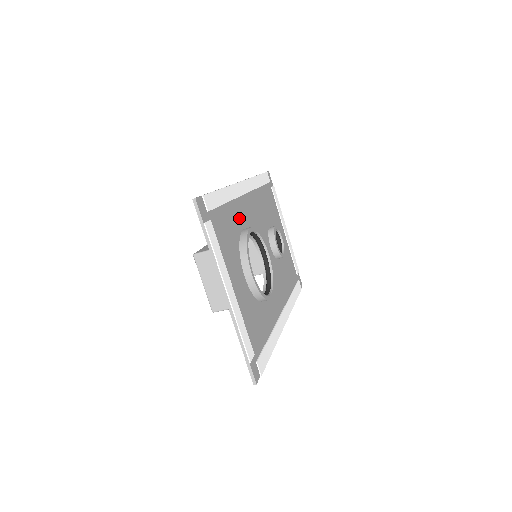
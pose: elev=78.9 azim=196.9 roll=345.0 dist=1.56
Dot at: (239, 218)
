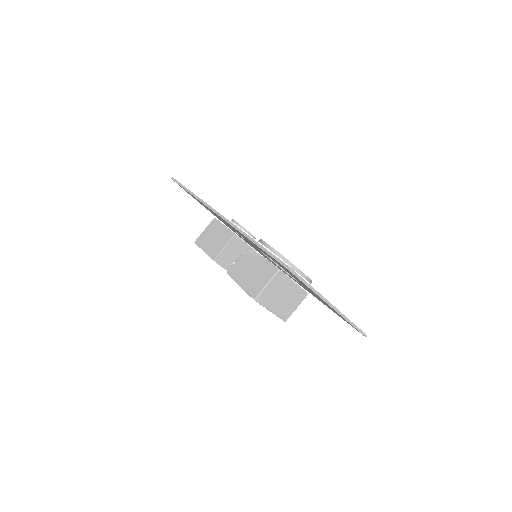
Dot at: occluded
